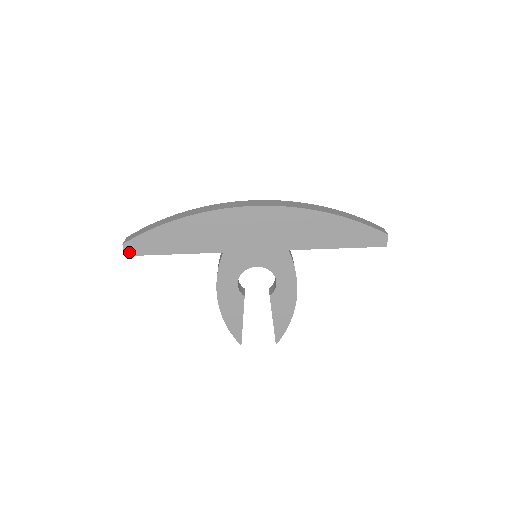
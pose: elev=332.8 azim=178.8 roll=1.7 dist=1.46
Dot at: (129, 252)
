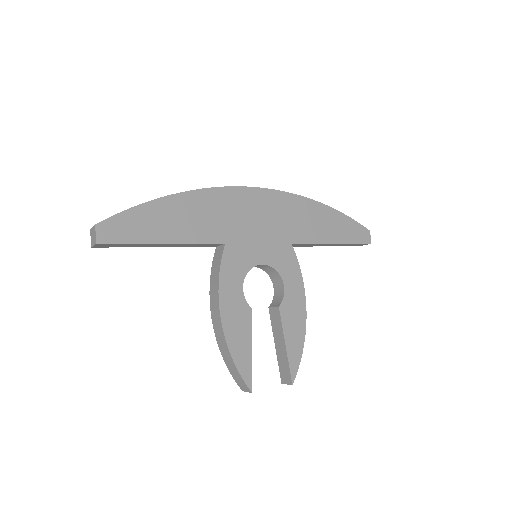
Dot at: (103, 238)
